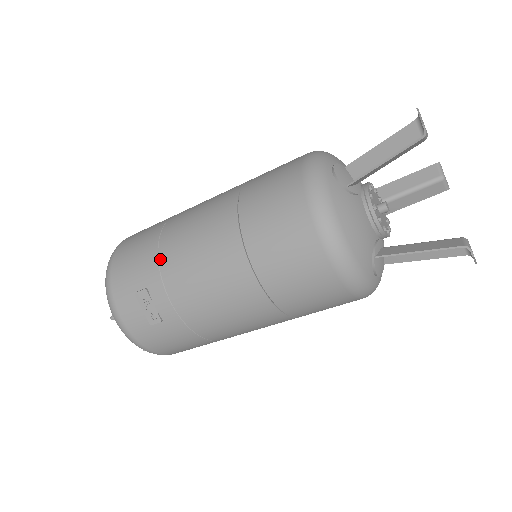
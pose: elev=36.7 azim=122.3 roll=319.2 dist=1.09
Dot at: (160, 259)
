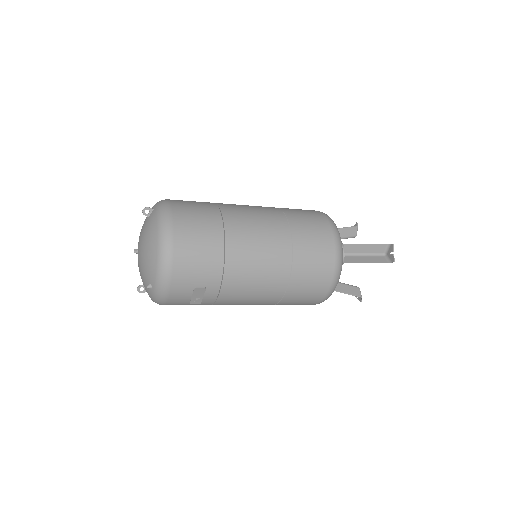
Dot at: (225, 273)
